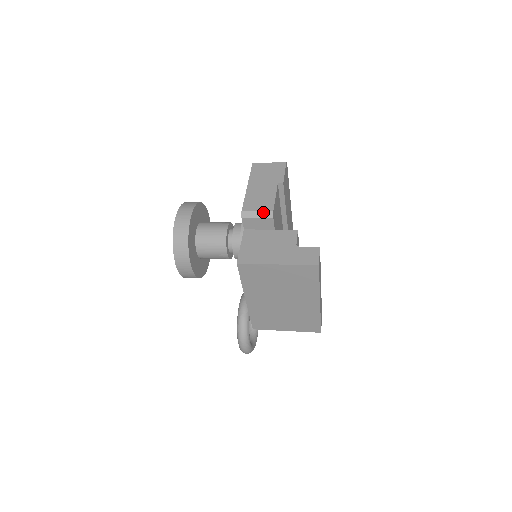
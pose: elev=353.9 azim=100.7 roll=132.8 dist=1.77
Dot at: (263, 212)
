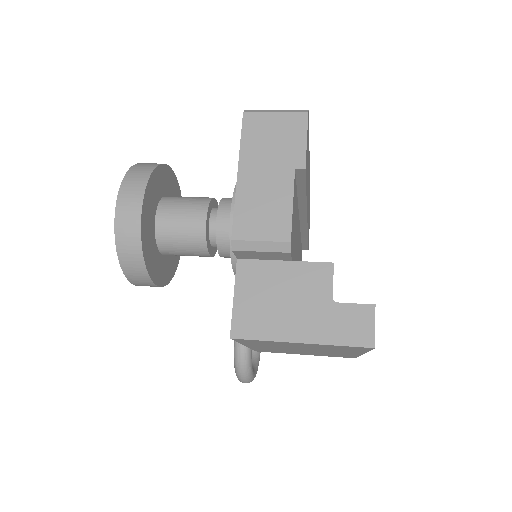
Dot at: (271, 243)
